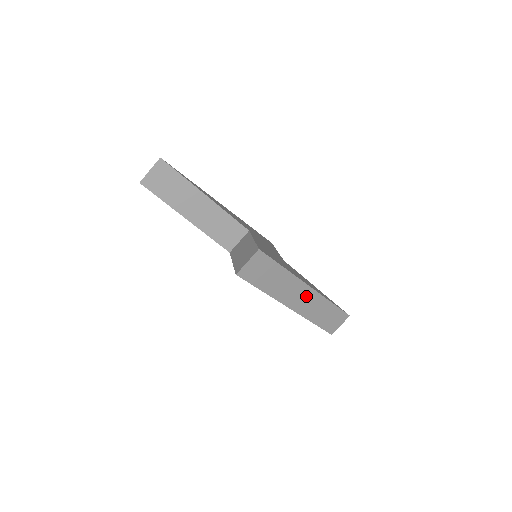
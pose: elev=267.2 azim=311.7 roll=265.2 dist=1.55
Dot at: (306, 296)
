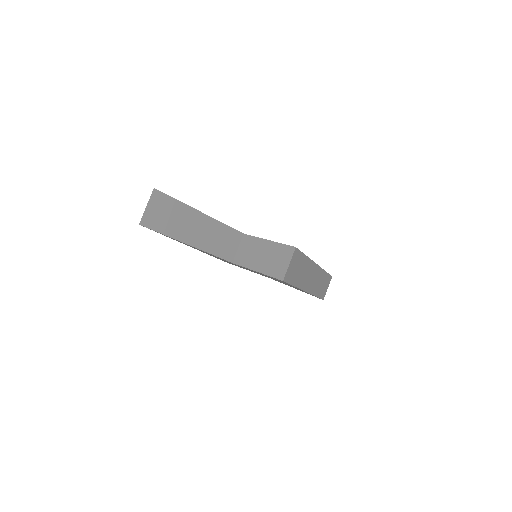
Dot at: (314, 274)
